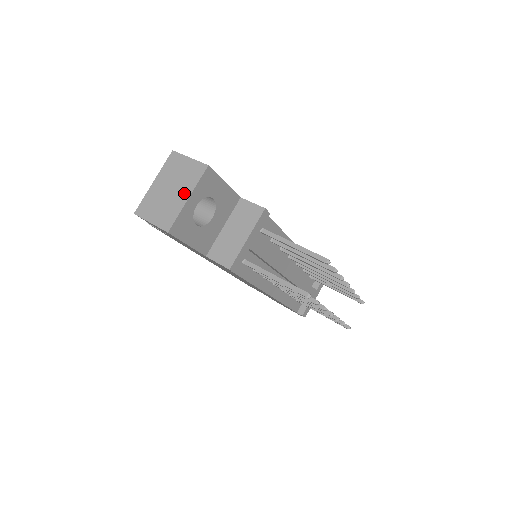
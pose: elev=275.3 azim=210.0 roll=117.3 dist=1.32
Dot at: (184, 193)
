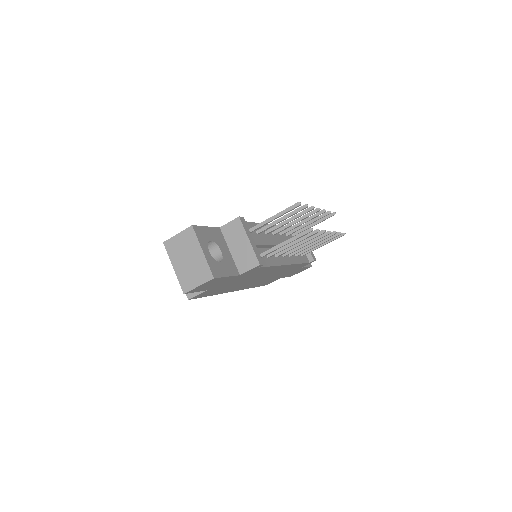
Dot at: (197, 252)
